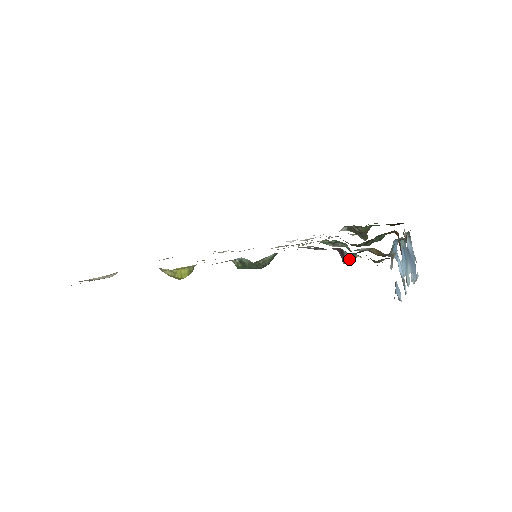
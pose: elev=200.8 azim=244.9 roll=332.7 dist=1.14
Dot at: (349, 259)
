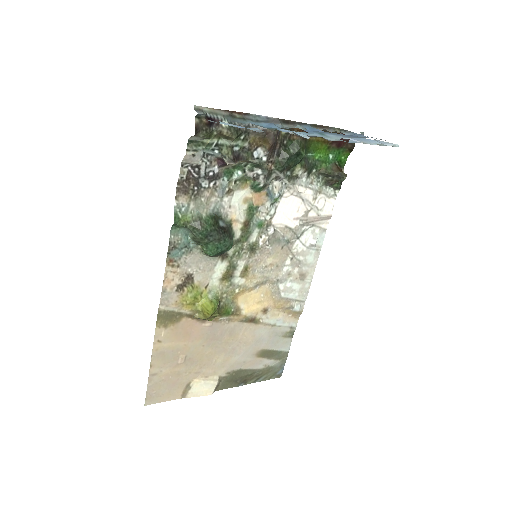
Dot at: (225, 157)
